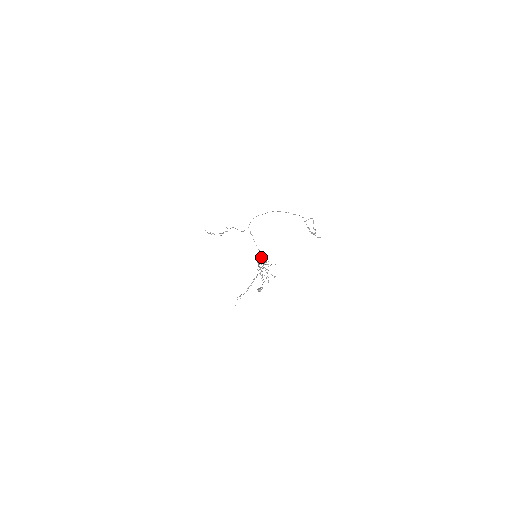
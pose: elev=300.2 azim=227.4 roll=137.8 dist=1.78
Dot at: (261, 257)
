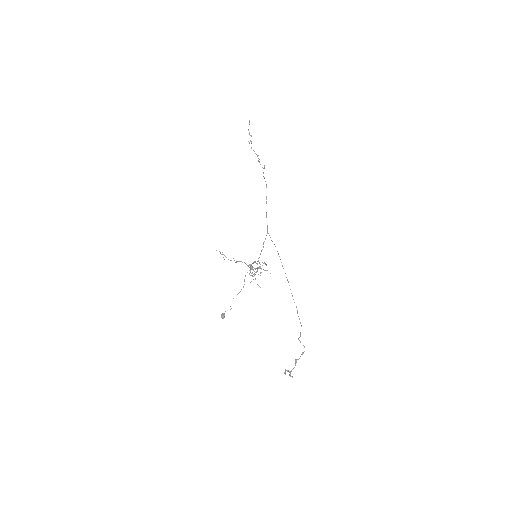
Dot at: (257, 268)
